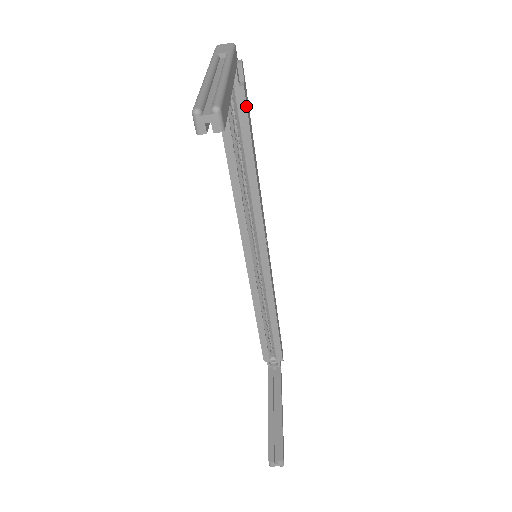
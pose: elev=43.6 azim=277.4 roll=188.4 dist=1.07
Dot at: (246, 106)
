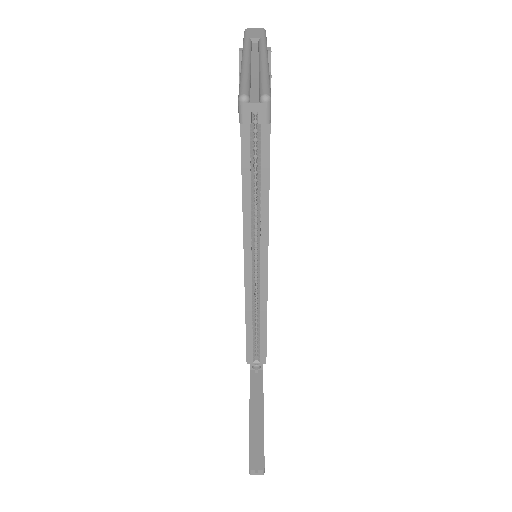
Dot at: occluded
